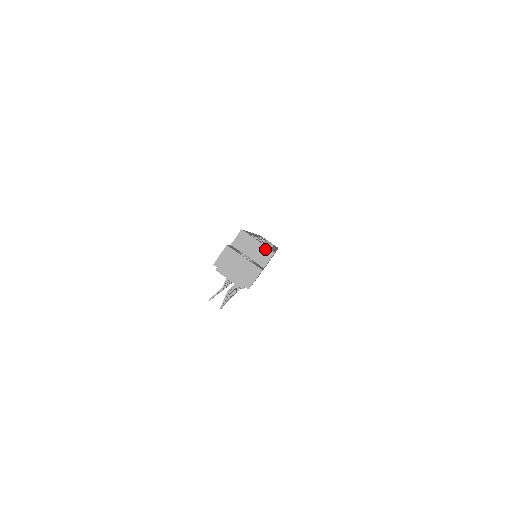
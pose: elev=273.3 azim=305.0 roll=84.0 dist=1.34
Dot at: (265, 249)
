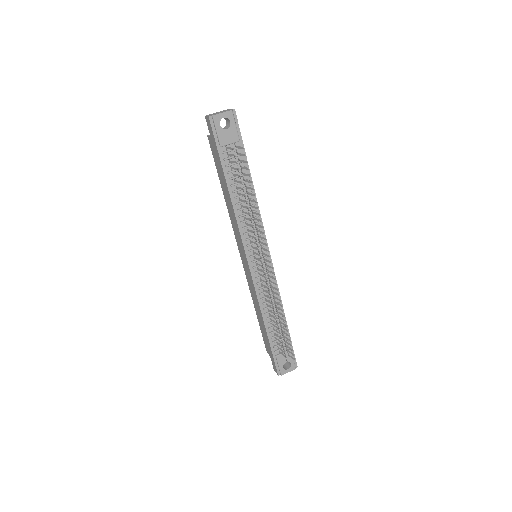
Dot at: occluded
